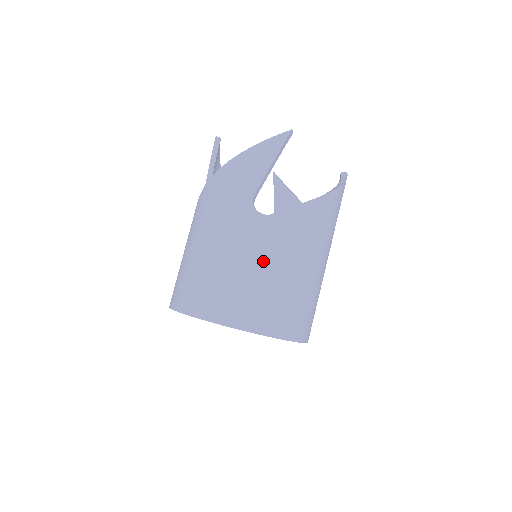
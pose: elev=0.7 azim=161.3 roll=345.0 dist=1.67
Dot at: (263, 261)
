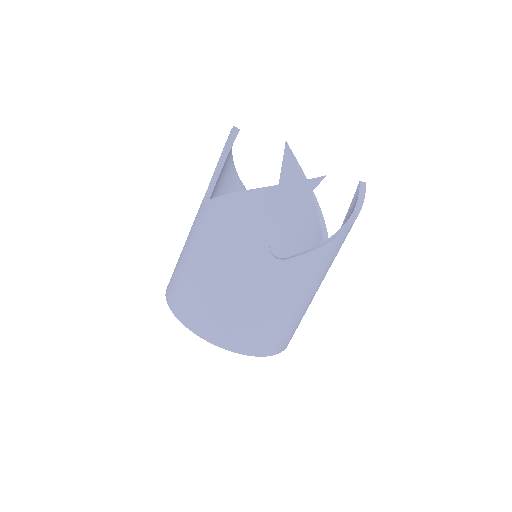
Dot at: (268, 300)
